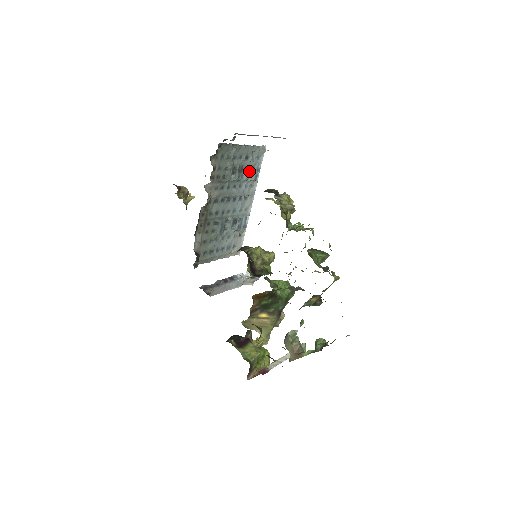
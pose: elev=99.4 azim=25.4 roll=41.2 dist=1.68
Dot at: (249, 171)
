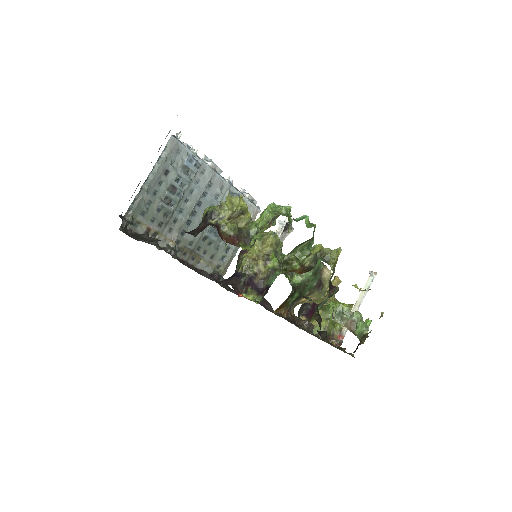
Dot at: (183, 175)
